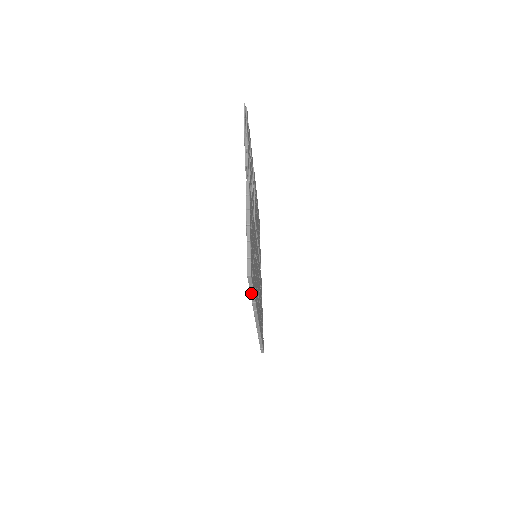
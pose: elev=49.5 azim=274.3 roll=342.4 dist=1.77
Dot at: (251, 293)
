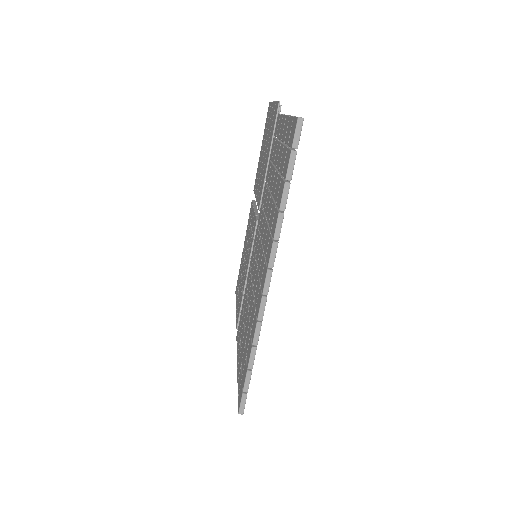
Dot at: (287, 178)
